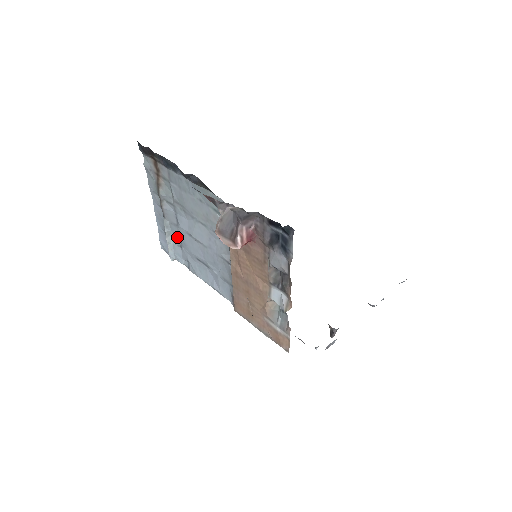
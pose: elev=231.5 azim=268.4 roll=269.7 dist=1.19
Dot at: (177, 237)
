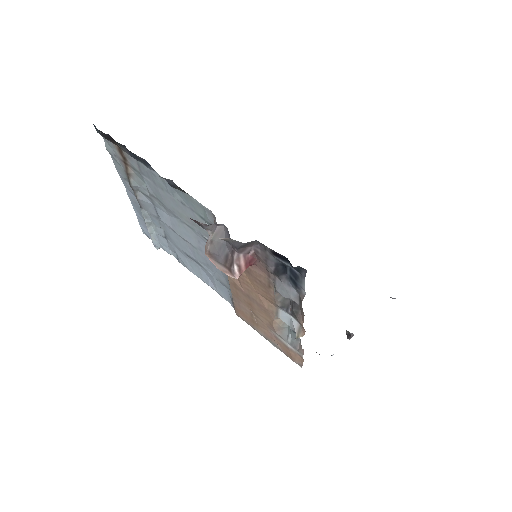
Dot at: (160, 228)
